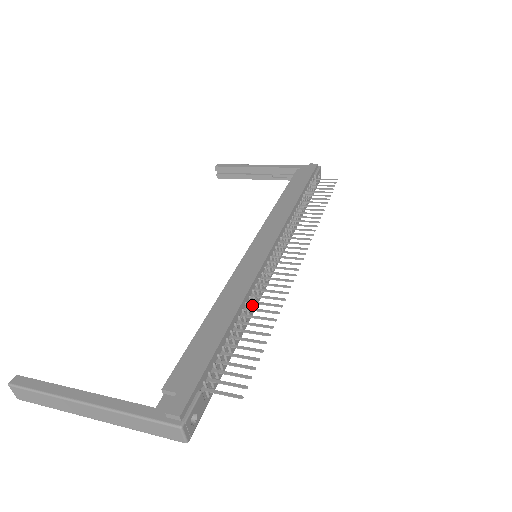
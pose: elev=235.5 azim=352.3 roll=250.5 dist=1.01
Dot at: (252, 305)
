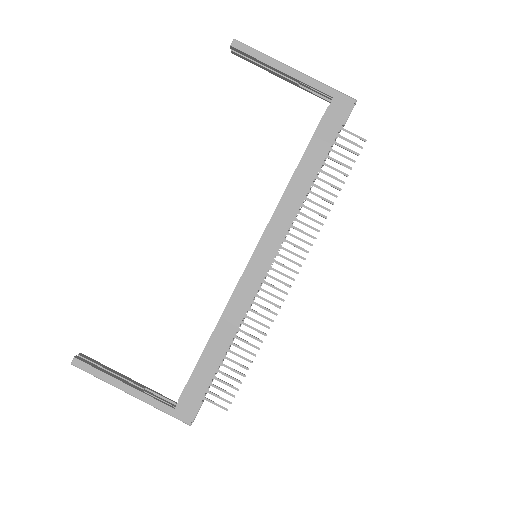
Dot at: (244, 318)
